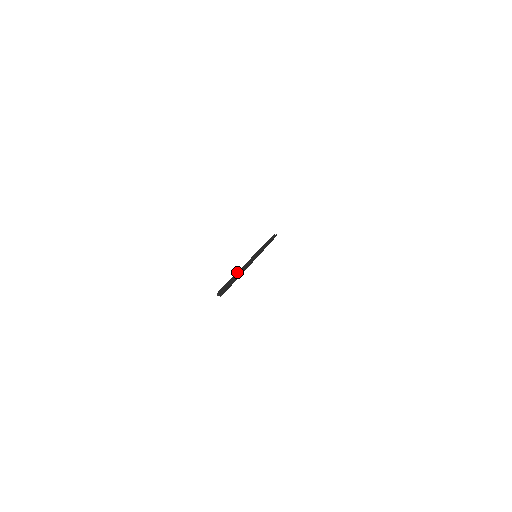
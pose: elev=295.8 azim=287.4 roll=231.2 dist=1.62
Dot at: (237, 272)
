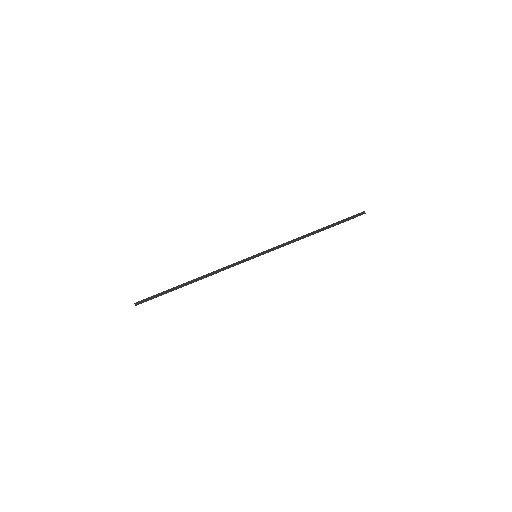
Dot at: (189, 281)
